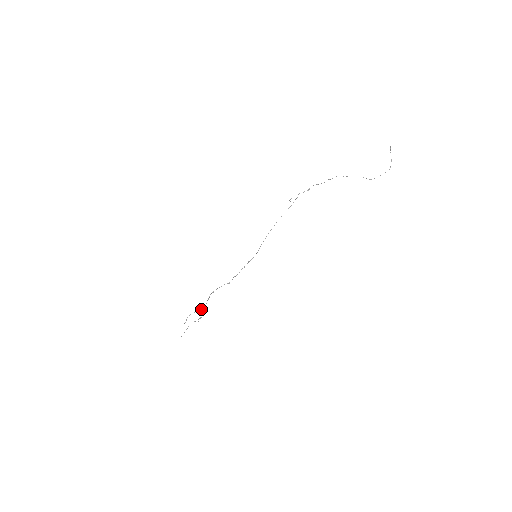
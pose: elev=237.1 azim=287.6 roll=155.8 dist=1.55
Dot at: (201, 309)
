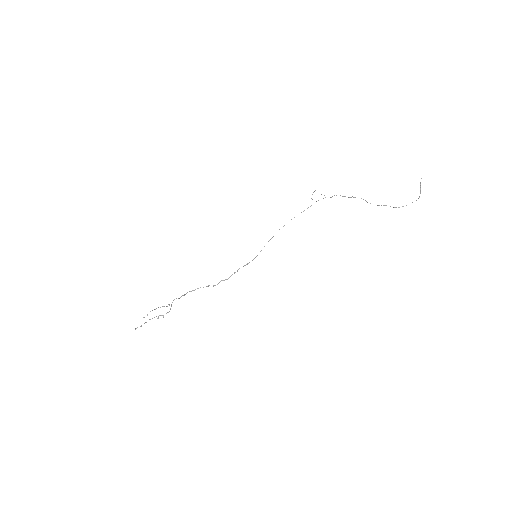
Dot at: occluded
